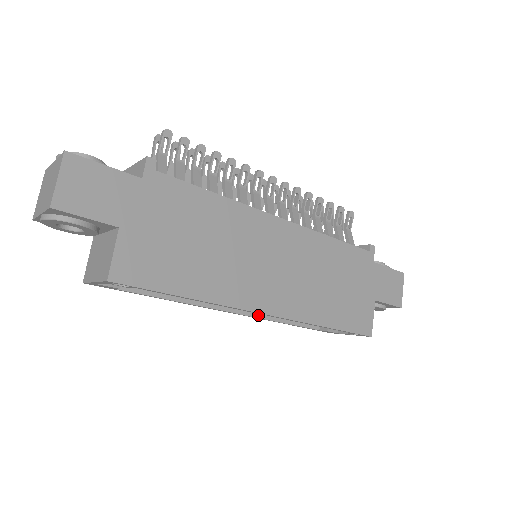
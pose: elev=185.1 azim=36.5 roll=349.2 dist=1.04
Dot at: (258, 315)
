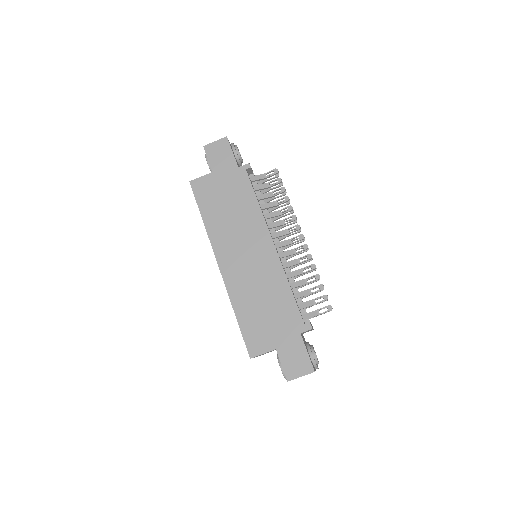
Dot at: occluded
